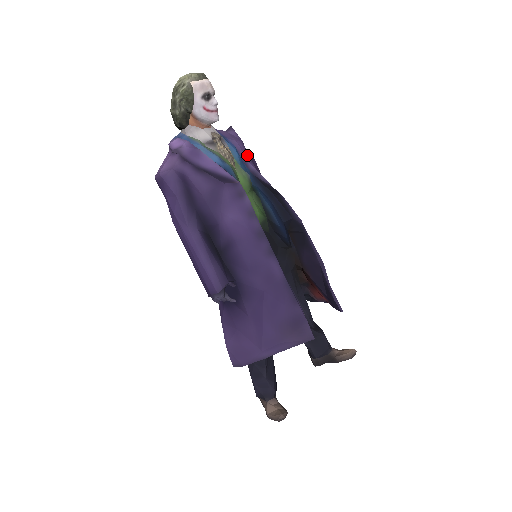
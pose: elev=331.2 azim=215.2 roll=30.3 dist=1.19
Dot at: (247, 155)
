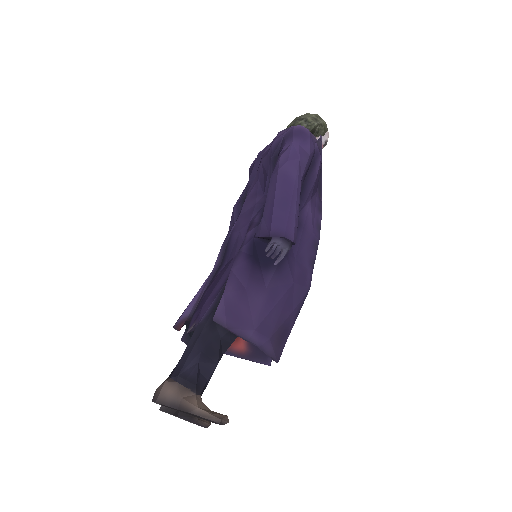
Dot at: occluded
